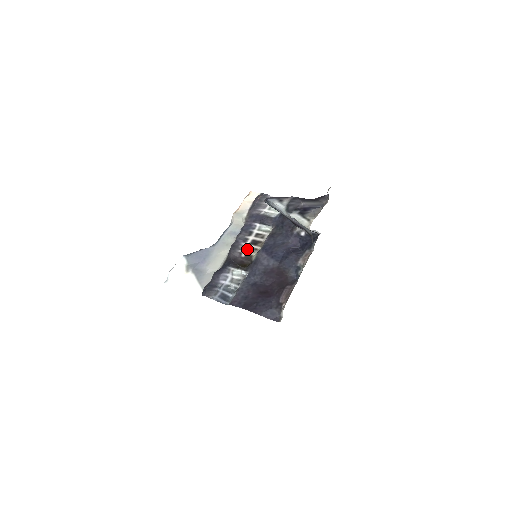
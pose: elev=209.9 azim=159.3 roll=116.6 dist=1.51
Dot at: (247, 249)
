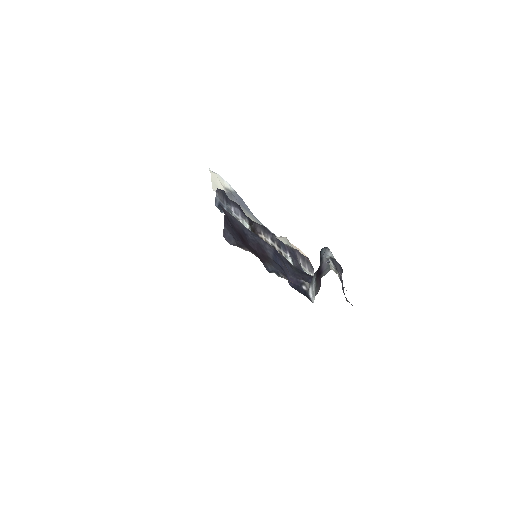
Dot at: (267, 240)
